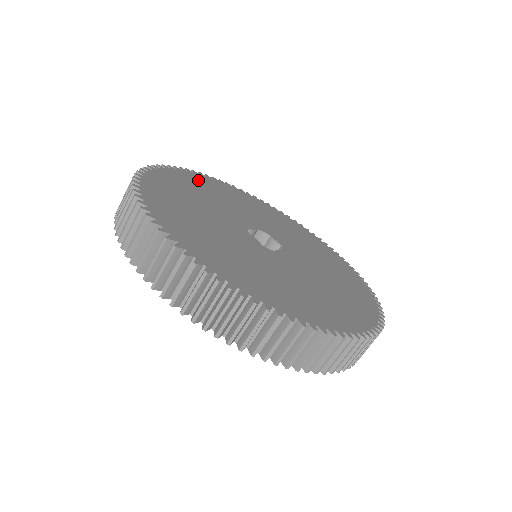
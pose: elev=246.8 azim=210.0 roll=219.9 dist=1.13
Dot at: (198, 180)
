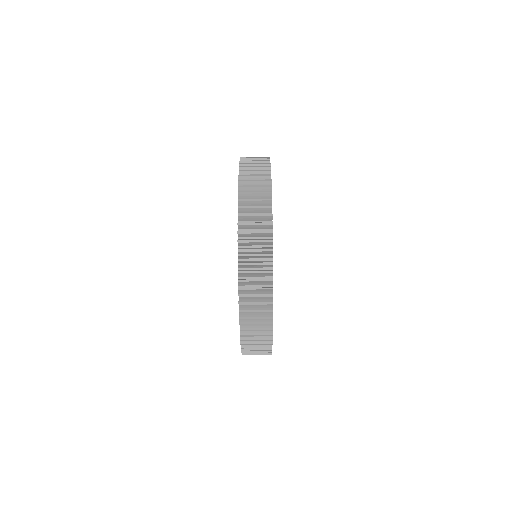
Dot at: occluded
